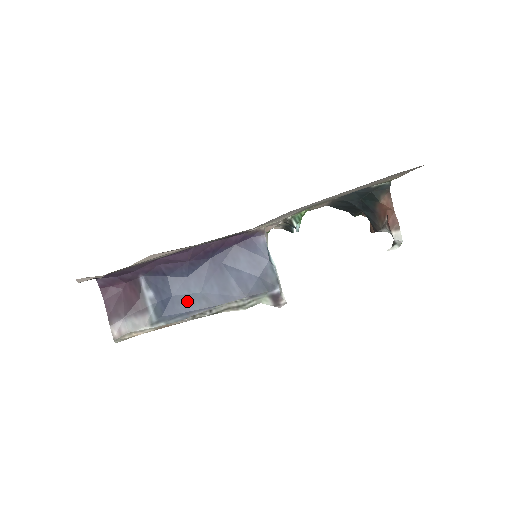
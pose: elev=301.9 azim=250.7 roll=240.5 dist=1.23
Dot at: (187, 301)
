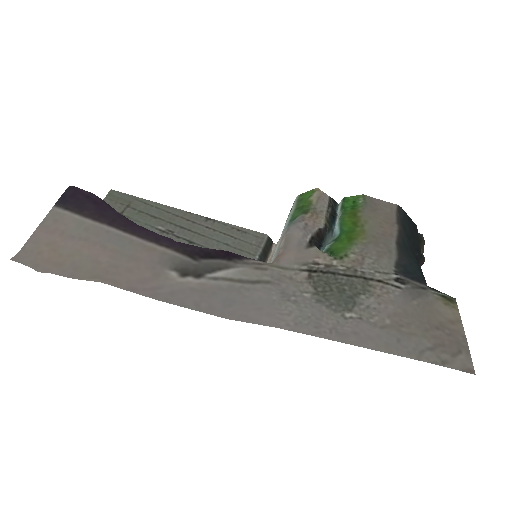
Dot at: occluded
